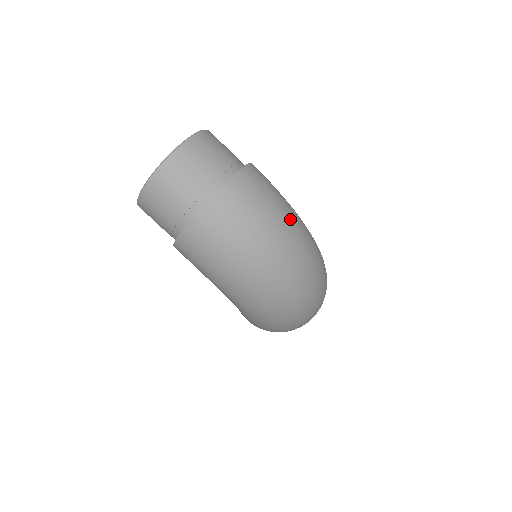
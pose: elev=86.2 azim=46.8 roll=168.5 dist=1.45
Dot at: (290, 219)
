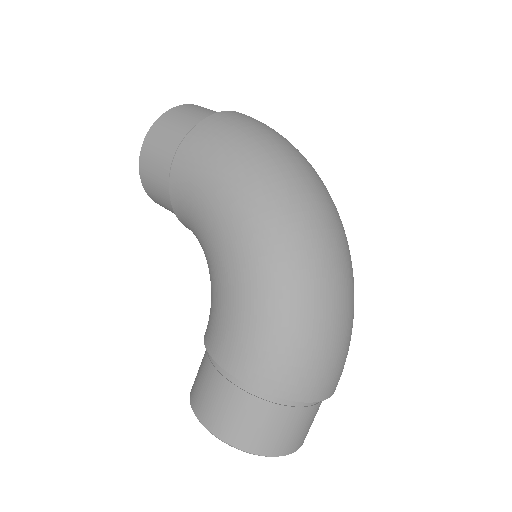
Dot at: occluded
